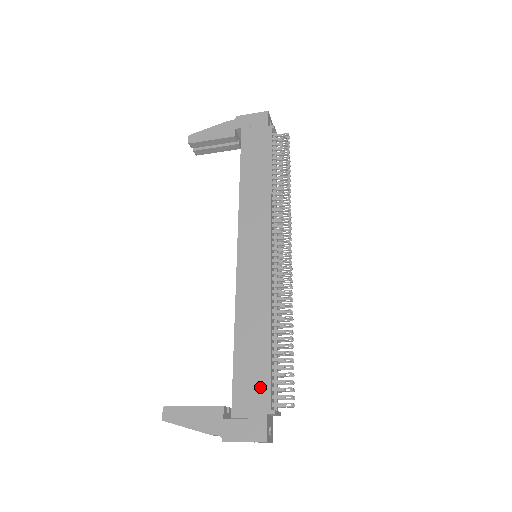
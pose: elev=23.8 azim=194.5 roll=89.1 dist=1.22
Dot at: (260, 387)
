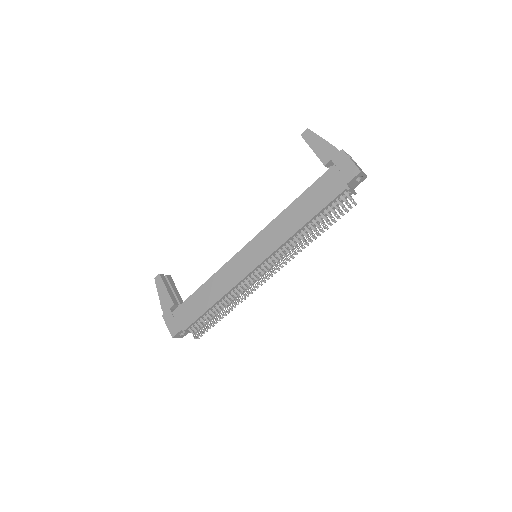
Dot at: (190, 317)
